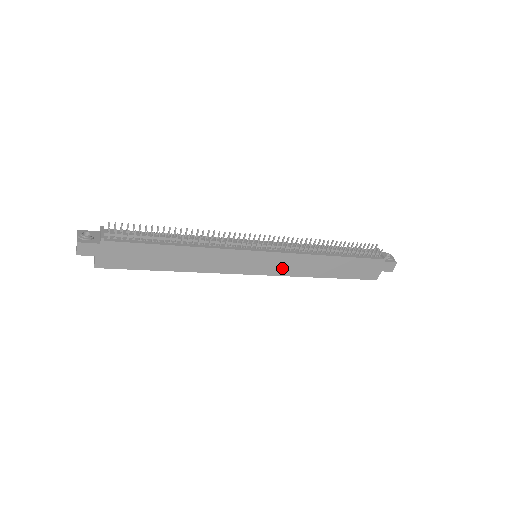
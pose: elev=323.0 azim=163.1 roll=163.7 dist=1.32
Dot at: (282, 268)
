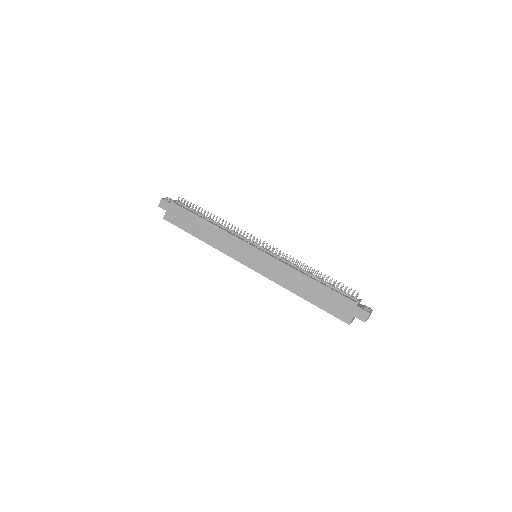
Dot at: (269, 270)
